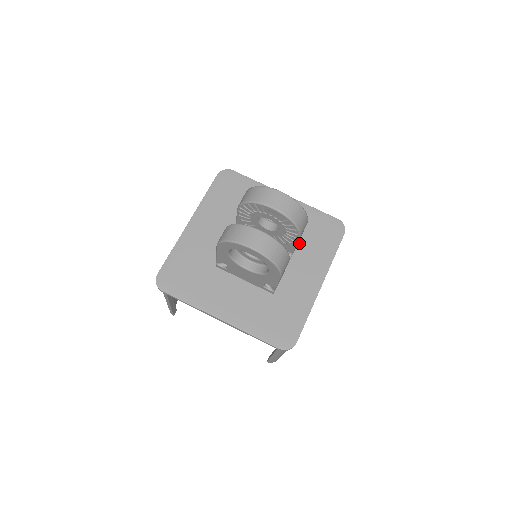
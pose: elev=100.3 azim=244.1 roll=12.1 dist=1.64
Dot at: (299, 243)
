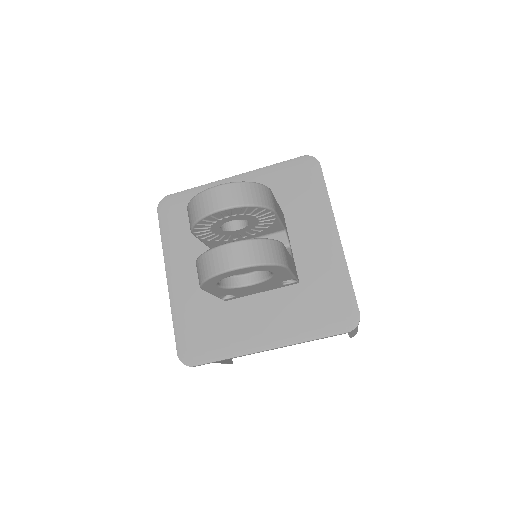
Dot at: (284, 212)
